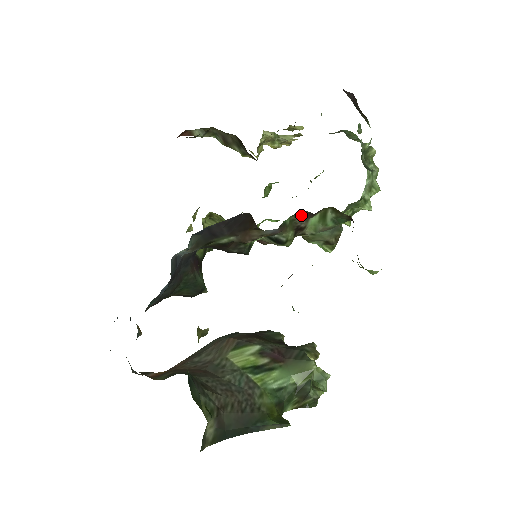
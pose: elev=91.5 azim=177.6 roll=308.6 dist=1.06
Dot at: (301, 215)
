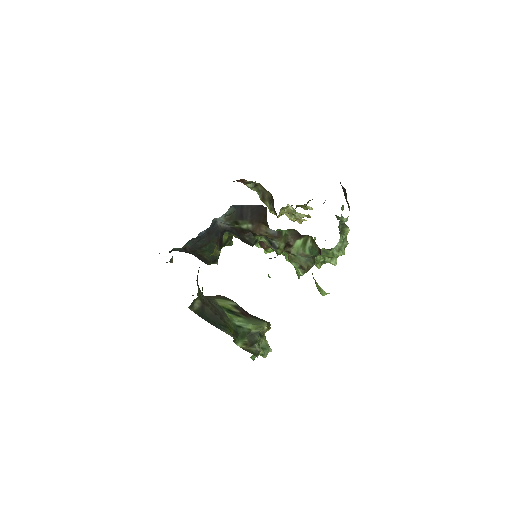
Dot at: (293, 233)
